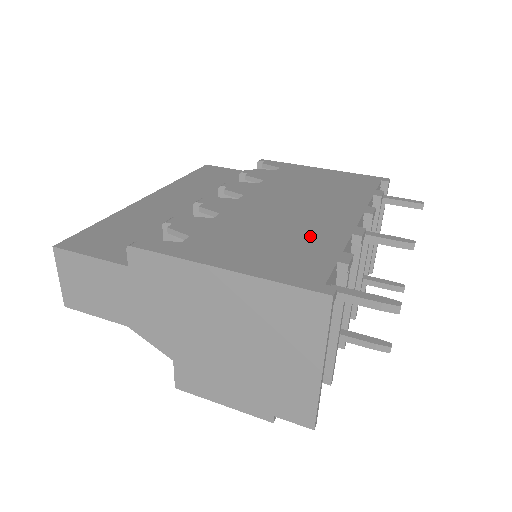
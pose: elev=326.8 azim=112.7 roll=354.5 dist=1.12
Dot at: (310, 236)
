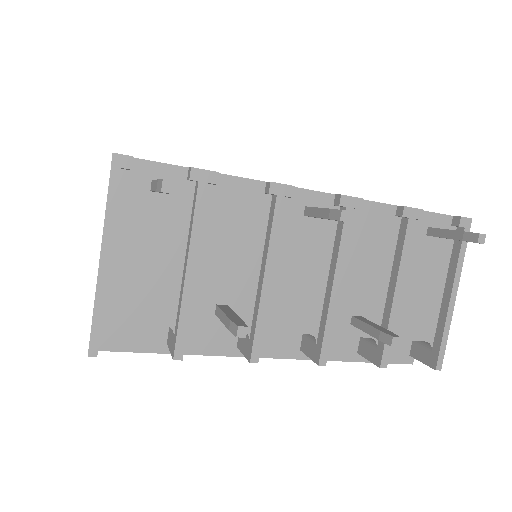
Dot at: occluded
